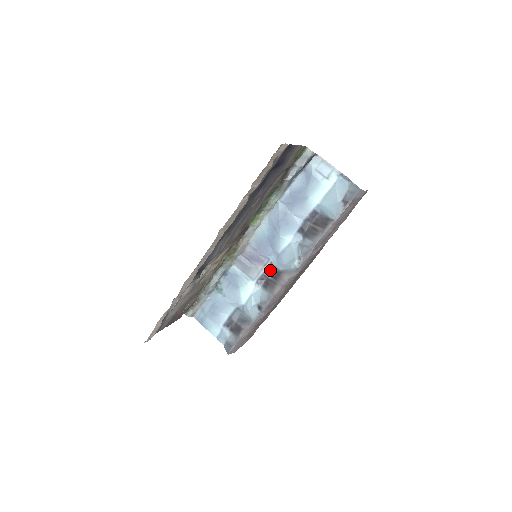
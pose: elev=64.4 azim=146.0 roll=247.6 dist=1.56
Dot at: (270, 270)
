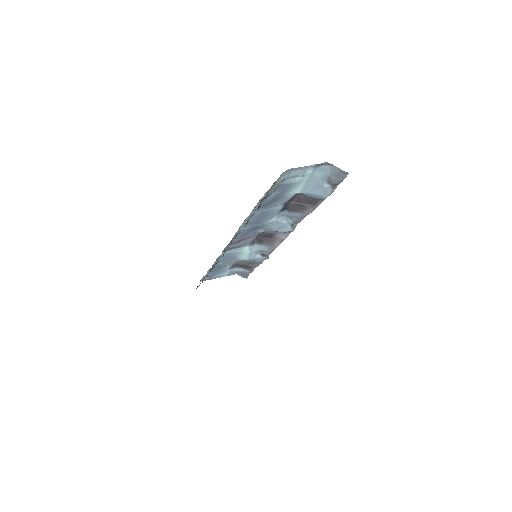
Dot at: (259, 235)
